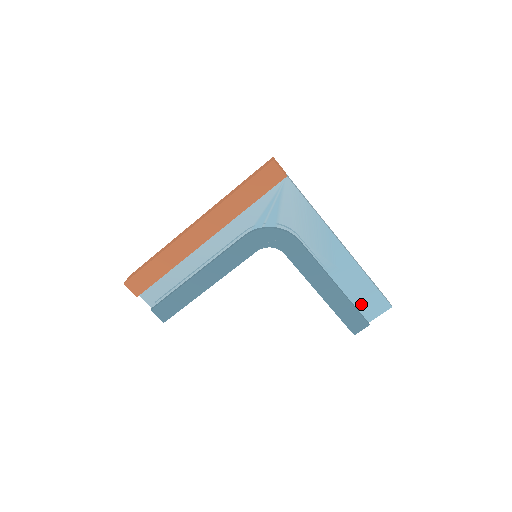
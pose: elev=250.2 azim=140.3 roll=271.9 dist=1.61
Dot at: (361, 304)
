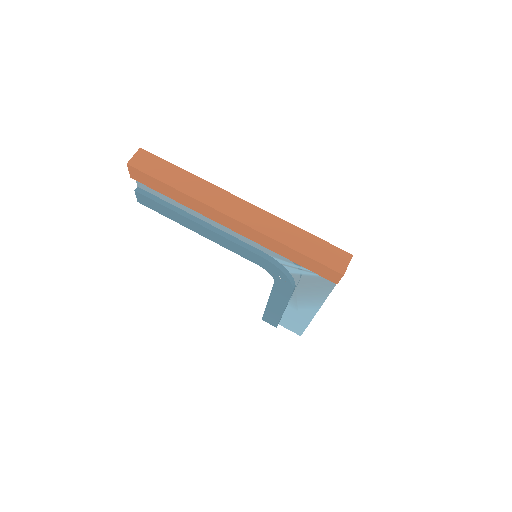
Dot at: (286, 321)
